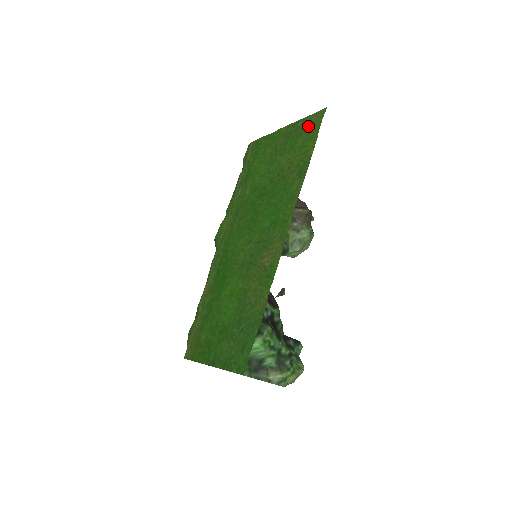
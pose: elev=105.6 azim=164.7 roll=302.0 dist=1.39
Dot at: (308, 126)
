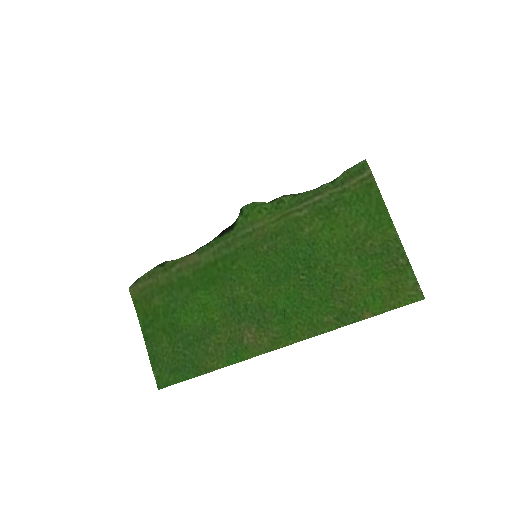
Dot at: (399, 282)
